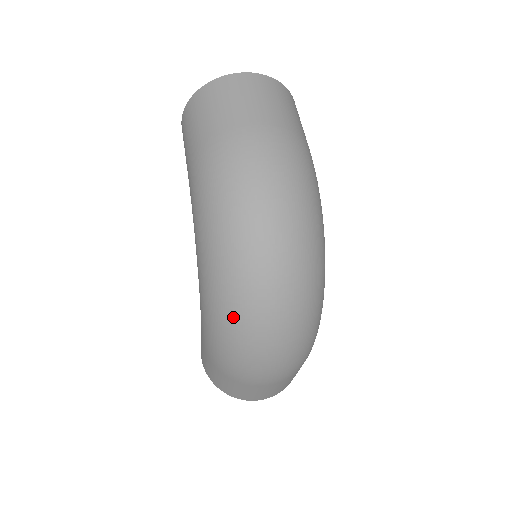
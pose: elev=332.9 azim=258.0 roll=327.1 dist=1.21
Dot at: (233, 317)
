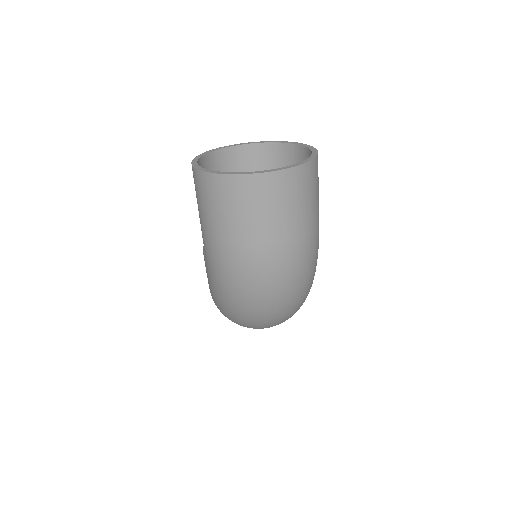
Dot at: occluded
